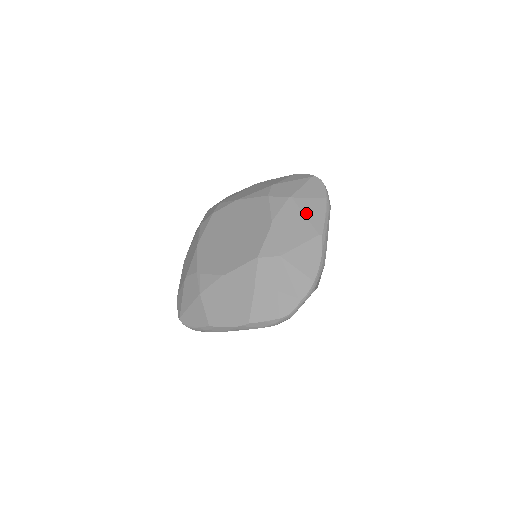
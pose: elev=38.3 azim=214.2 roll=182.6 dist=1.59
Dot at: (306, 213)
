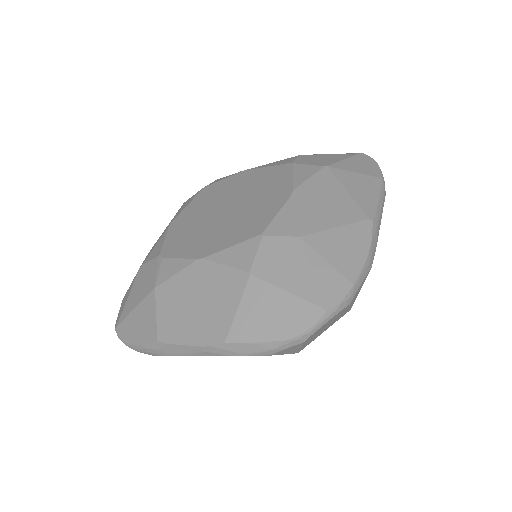
Dot at: (349, 188)
